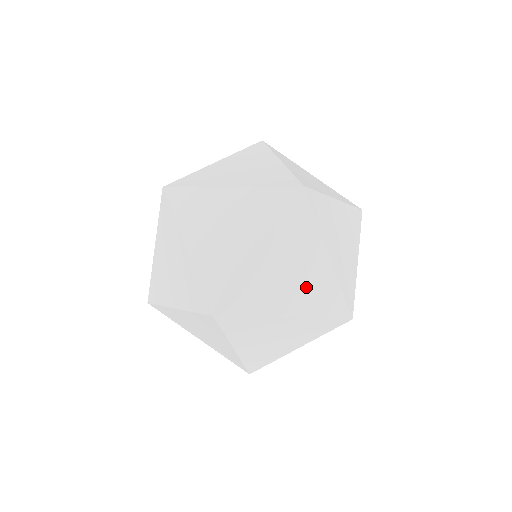
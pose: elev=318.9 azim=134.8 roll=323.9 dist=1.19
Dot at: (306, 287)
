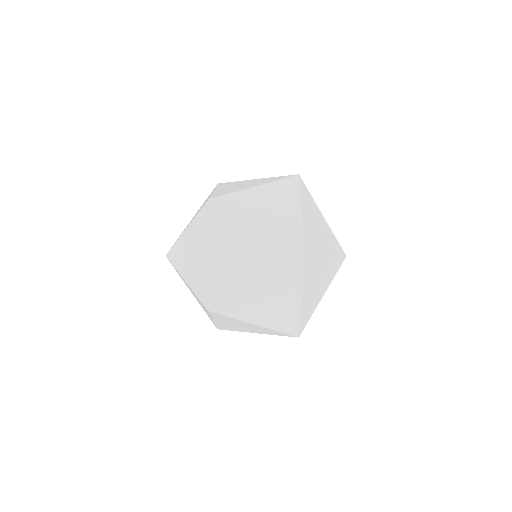
Dot at: (325, 278)
